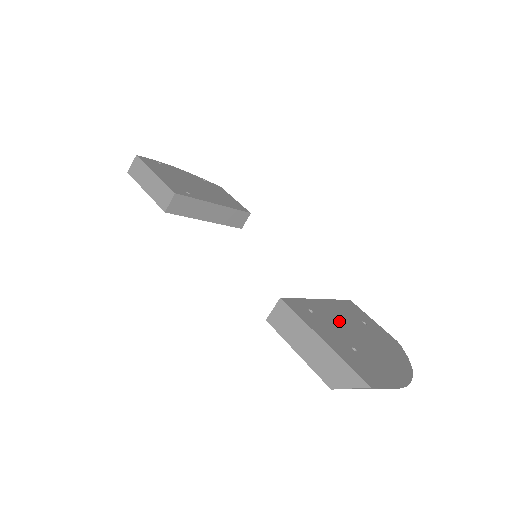
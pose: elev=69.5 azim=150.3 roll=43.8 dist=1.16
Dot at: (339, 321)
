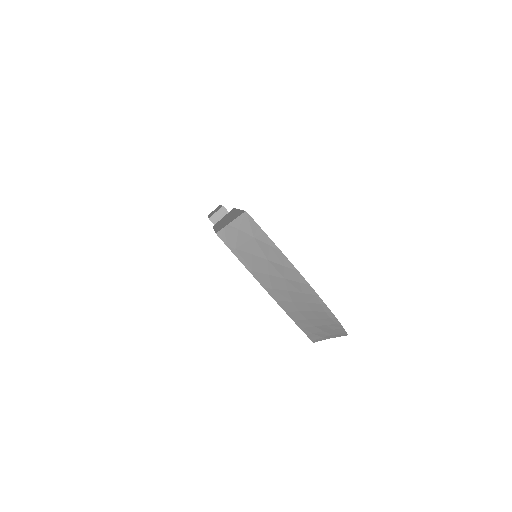
Dot at: occluded
